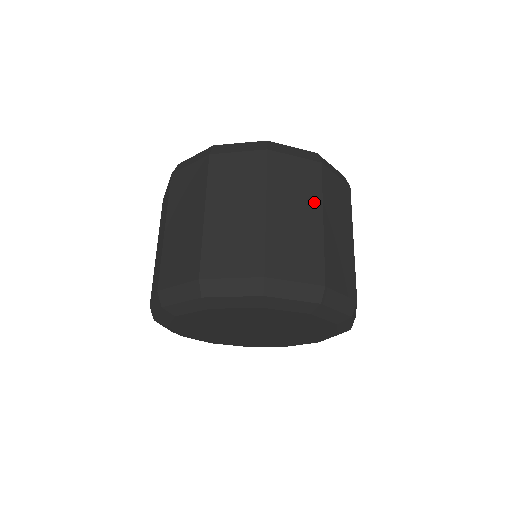
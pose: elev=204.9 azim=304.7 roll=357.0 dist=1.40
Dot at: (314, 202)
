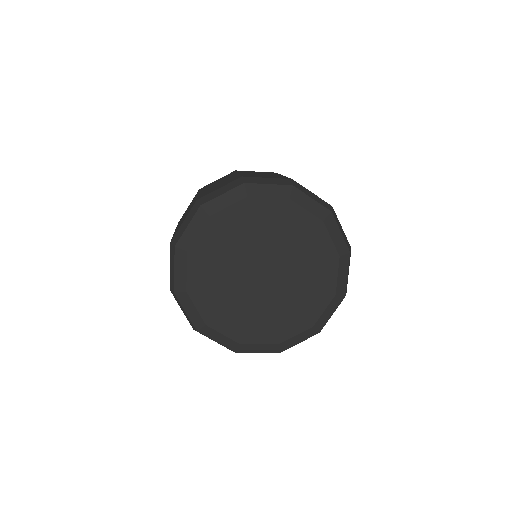
Dot at: occluded
